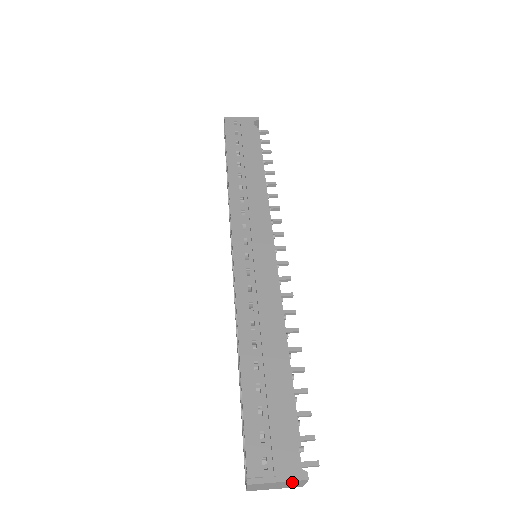
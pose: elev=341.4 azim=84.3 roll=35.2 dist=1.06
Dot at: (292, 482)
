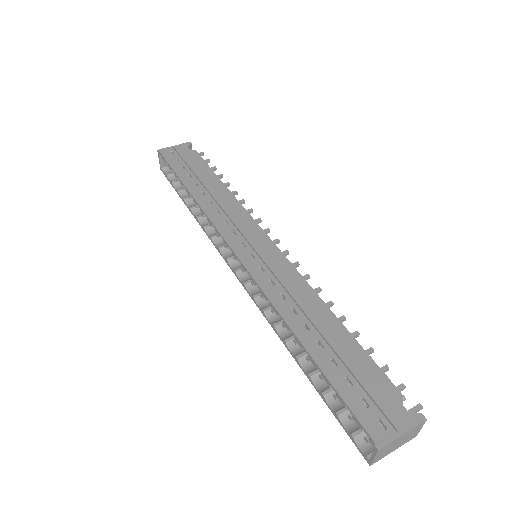
Dot at: (413, 430)
